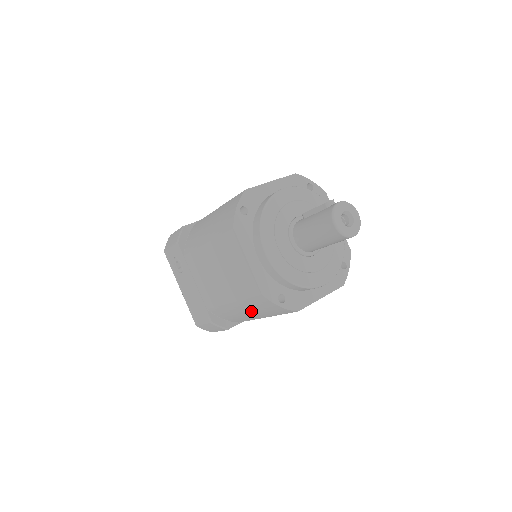
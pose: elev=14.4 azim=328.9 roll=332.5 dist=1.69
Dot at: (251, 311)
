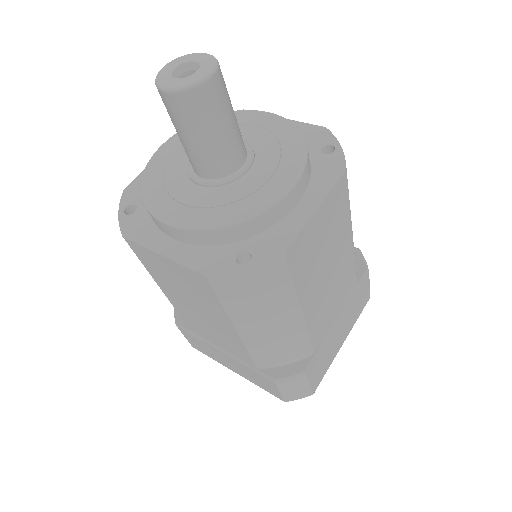
Dot at: (262, 318)
